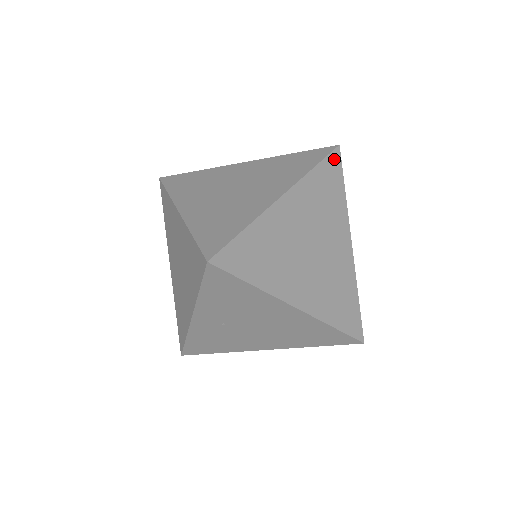
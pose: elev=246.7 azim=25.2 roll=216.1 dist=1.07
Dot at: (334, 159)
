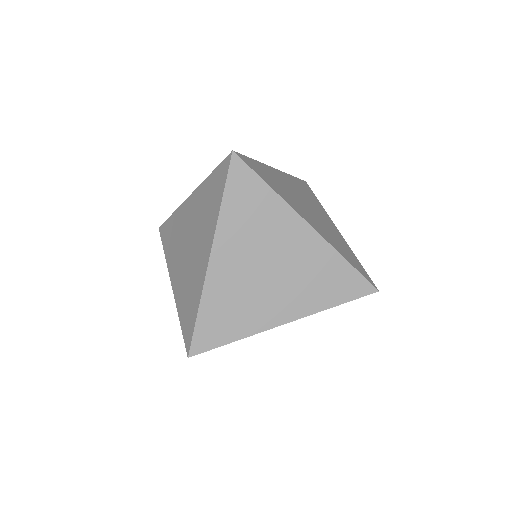
Dot at: (236, 171)
